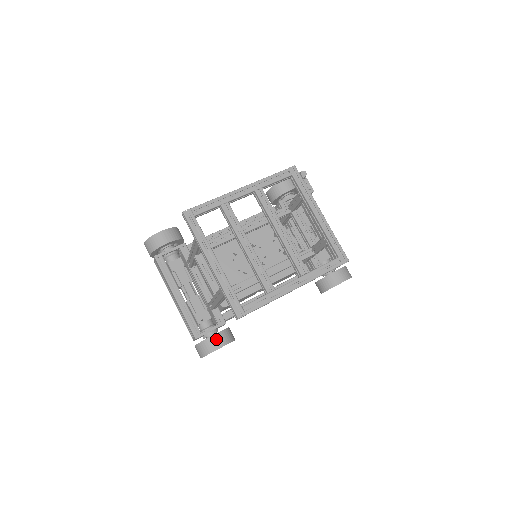
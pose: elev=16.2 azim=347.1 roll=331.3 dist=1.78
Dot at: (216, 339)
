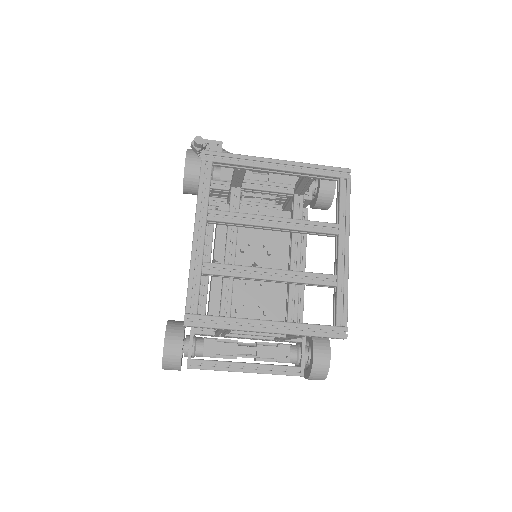
Dot at: (319, 356)
